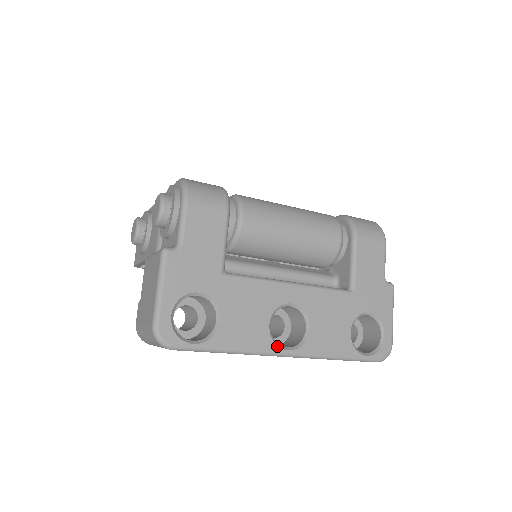
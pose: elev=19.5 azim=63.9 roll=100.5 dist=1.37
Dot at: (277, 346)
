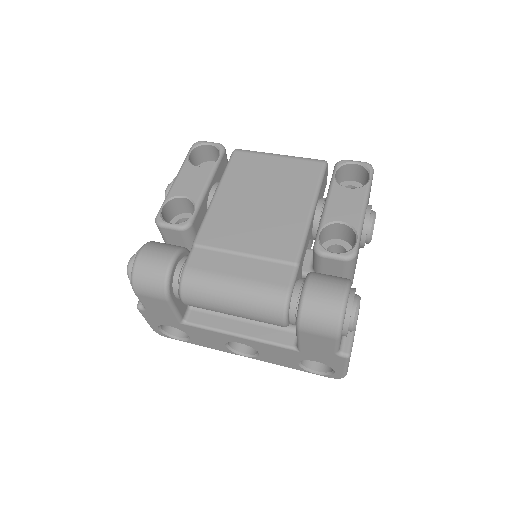
Dot at: (235, 353)
